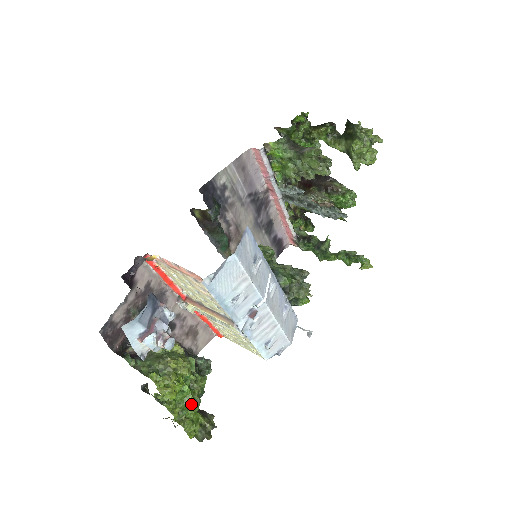
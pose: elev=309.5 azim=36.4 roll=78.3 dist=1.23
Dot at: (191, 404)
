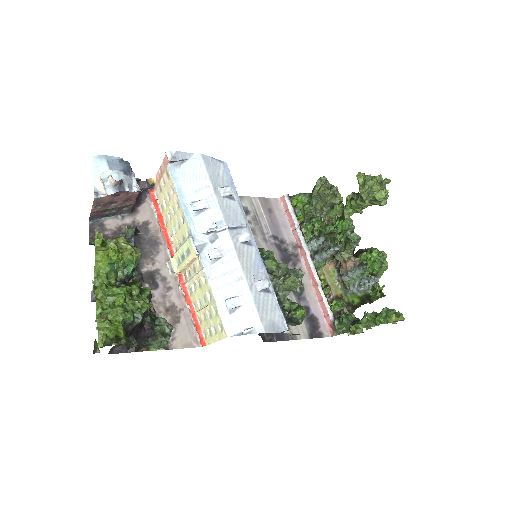
Dot at: (120, 306)
